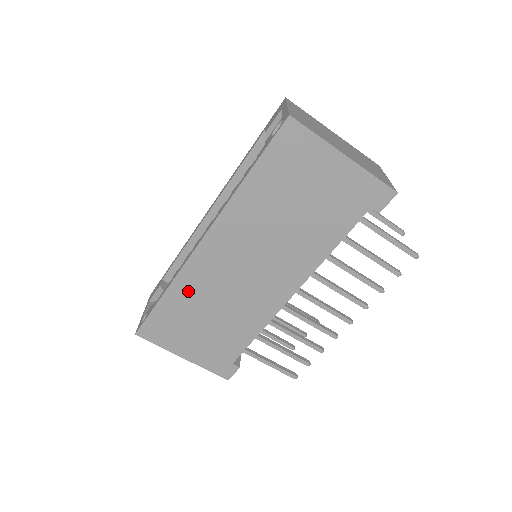
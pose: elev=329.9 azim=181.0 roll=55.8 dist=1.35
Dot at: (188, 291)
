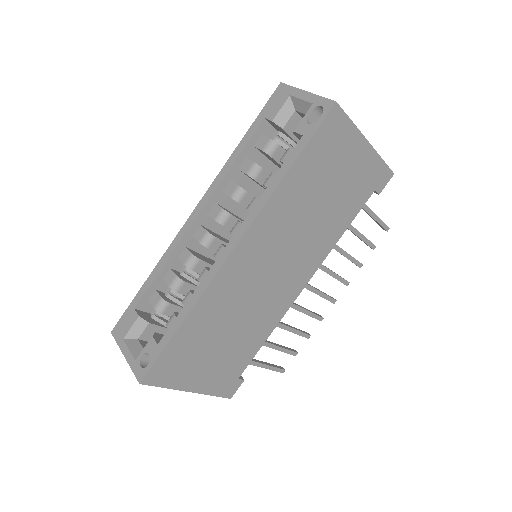
Dot at: (210, 311)
